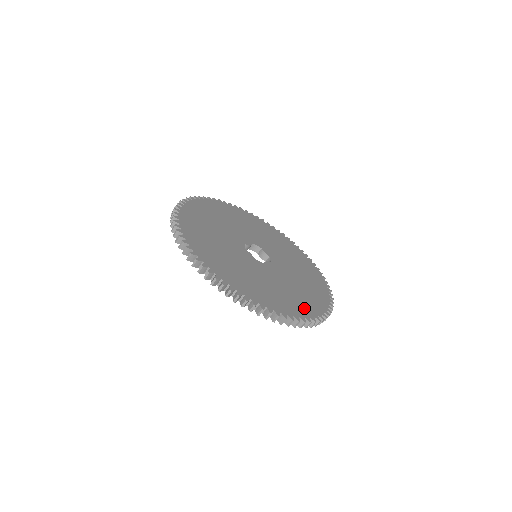
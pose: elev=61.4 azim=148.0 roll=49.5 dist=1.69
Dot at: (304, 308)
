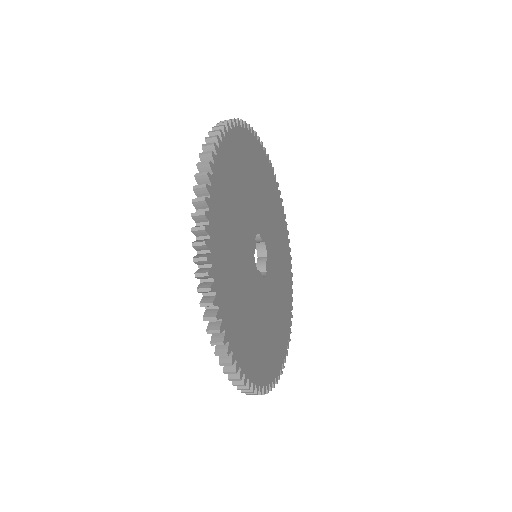
Dot at: (288, 308)
